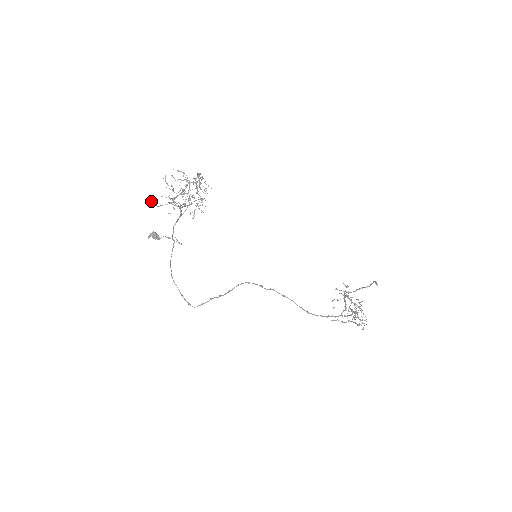
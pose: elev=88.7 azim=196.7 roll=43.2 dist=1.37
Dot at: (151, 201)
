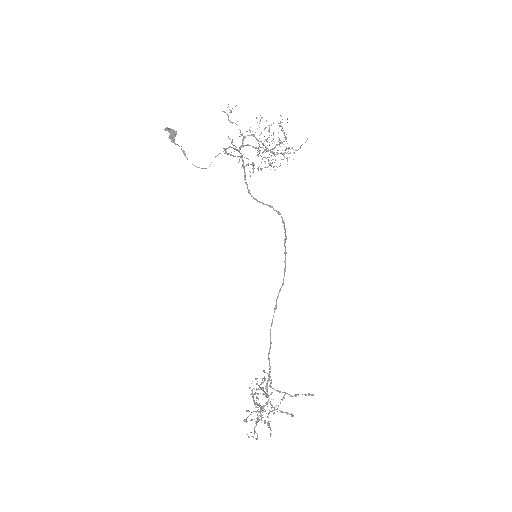
Dot at: (231, 111)
